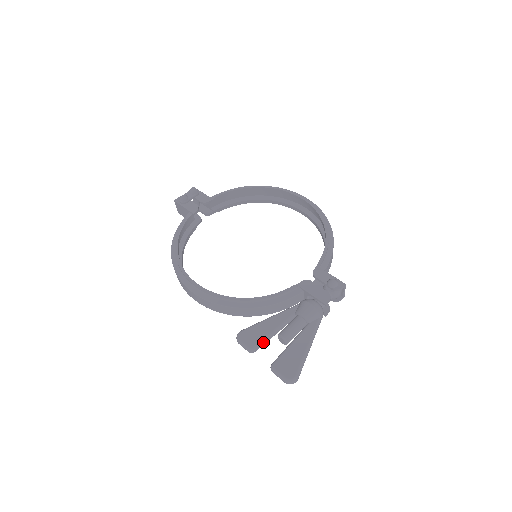
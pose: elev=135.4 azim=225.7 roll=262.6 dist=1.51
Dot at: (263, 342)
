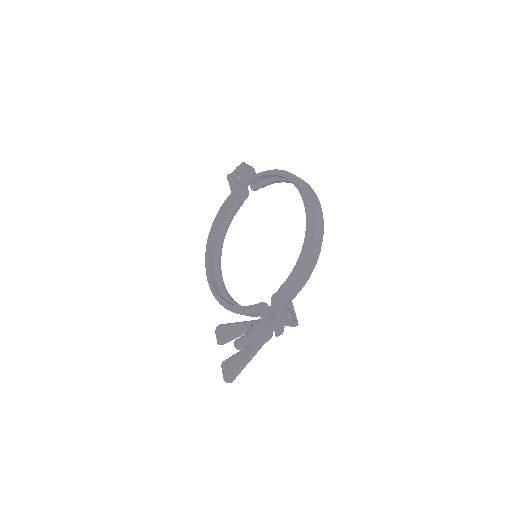
Dot at: (226, 341)
